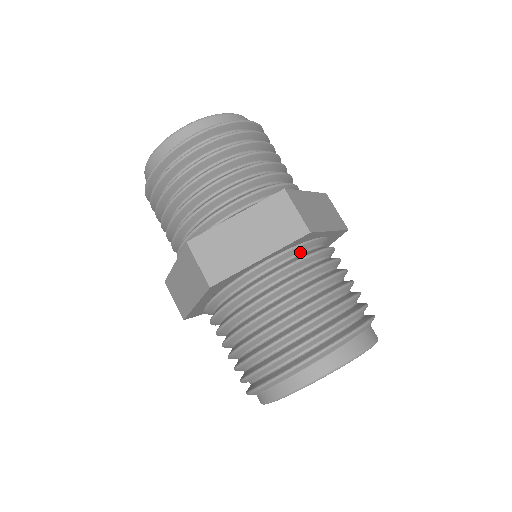
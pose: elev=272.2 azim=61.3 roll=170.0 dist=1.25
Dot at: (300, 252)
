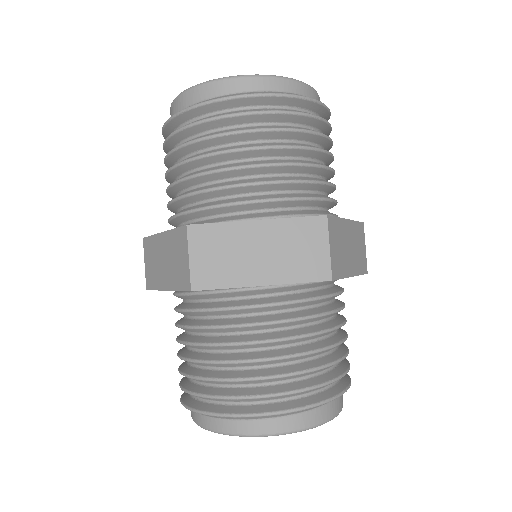
Dot at: (308, 288)
